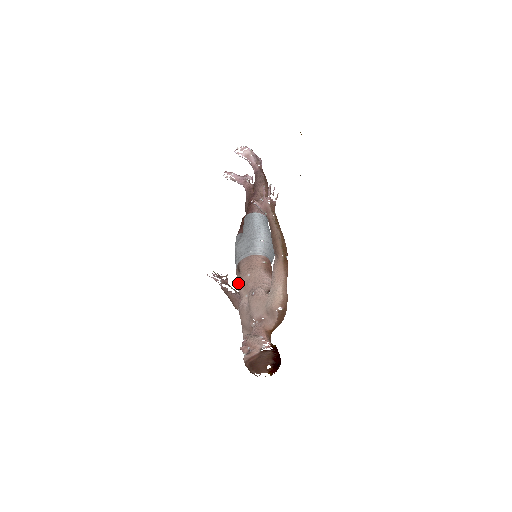
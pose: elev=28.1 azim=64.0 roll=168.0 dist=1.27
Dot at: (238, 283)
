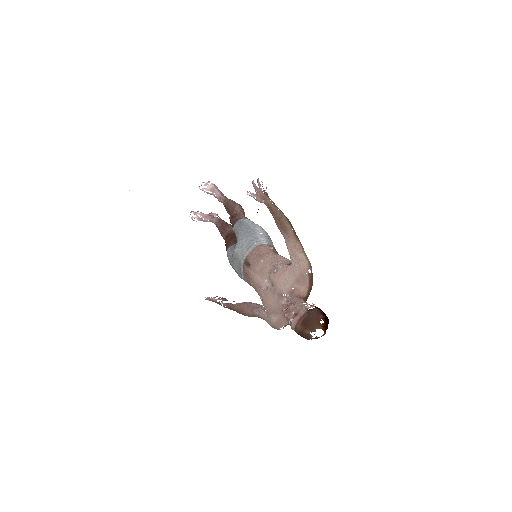
Dot at: (252, 275)
